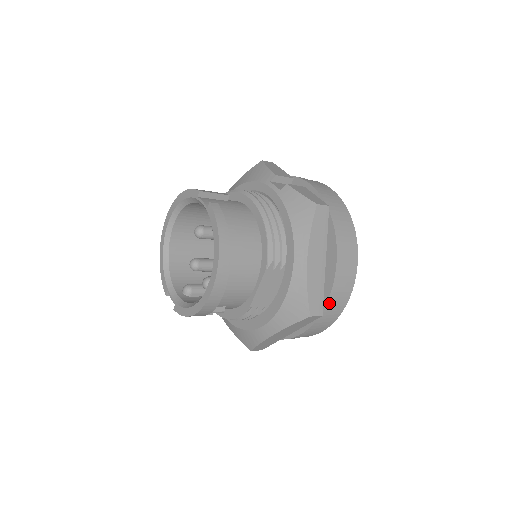
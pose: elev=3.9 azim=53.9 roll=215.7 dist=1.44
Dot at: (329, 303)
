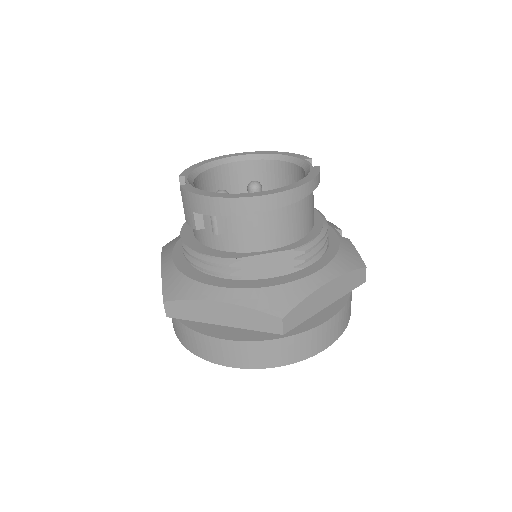
Dot at: (286, 340)
